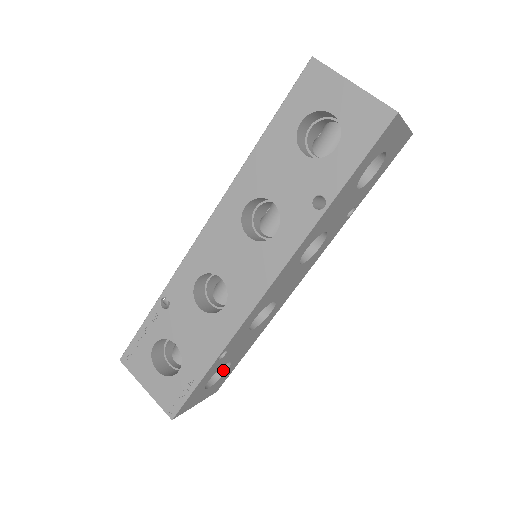
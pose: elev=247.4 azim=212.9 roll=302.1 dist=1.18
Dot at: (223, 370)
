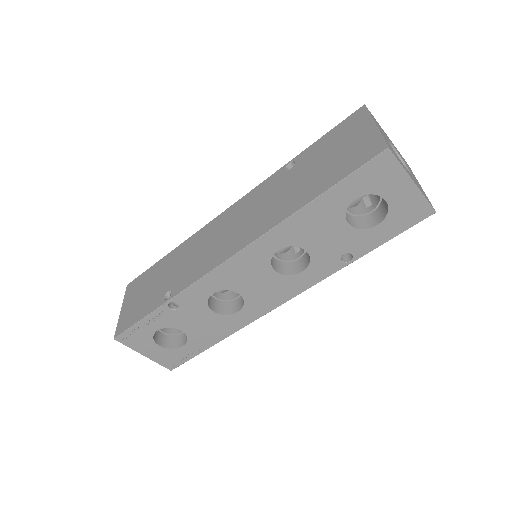
Dot at: occluded
